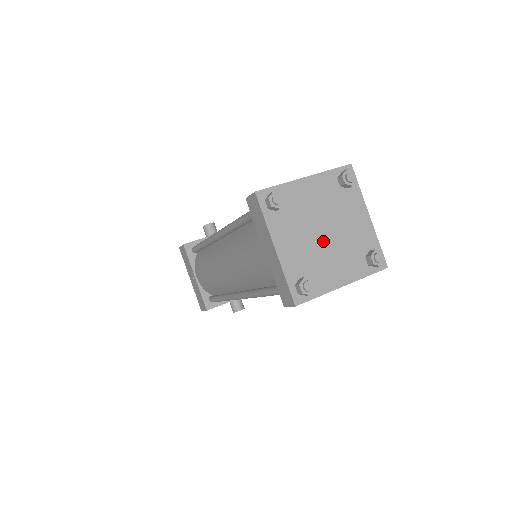
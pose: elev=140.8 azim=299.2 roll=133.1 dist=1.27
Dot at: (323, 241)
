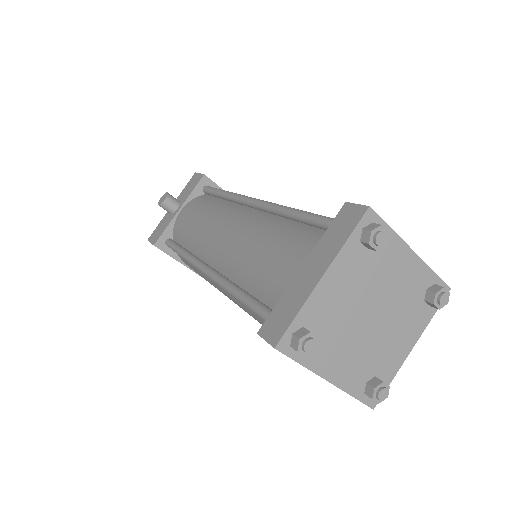
Dot at: (374, 327)
